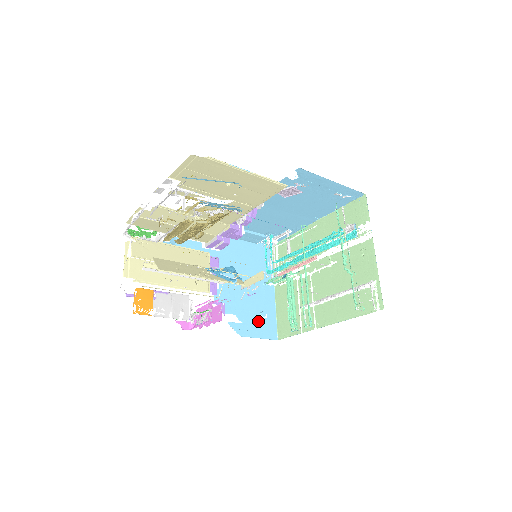
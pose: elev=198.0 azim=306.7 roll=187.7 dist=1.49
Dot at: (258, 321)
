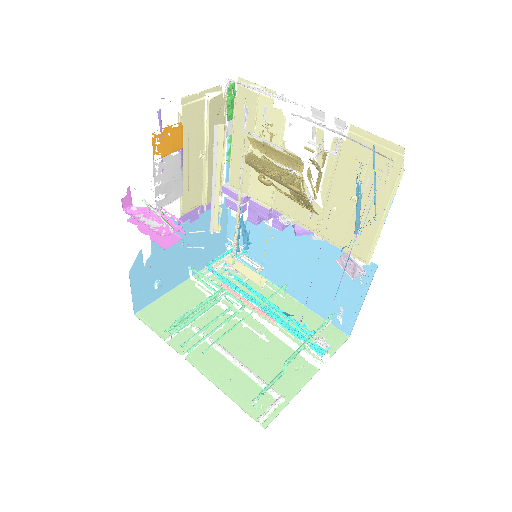
Dot at: (150, 282)
